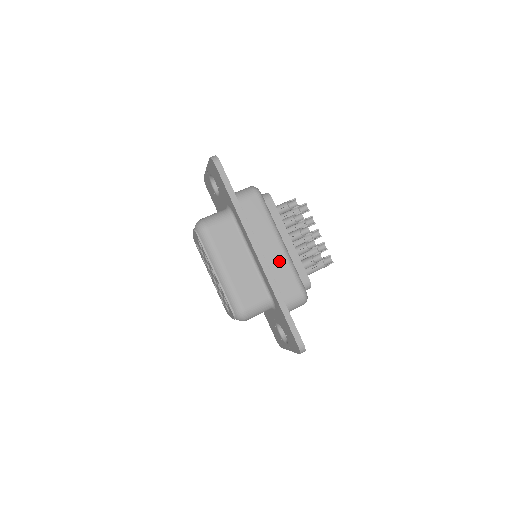
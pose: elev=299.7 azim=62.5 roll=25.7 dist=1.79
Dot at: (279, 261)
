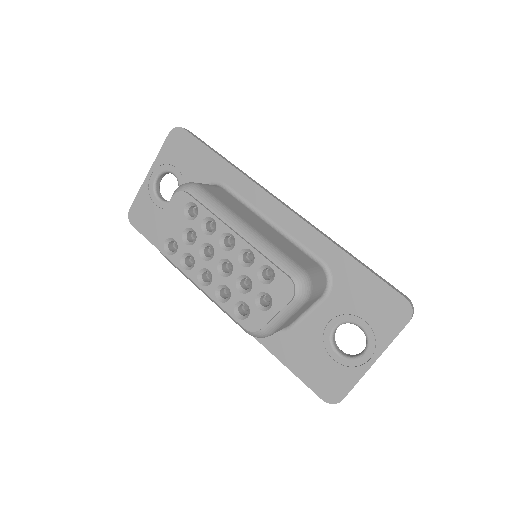
Dot at: occluded
